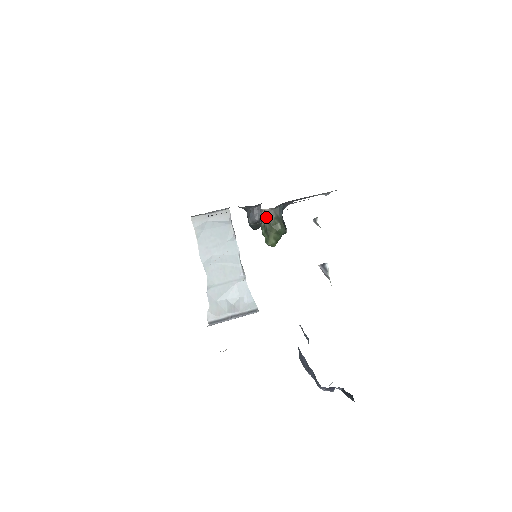
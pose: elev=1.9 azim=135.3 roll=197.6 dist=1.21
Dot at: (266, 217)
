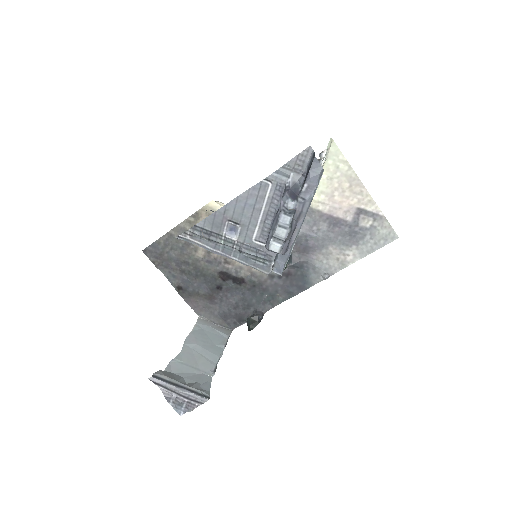
Dot at: occluded
